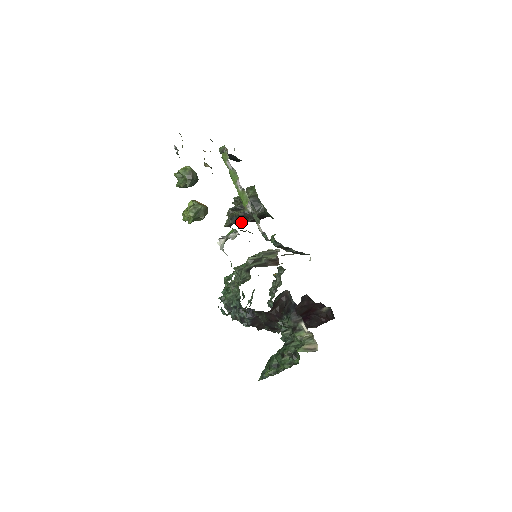
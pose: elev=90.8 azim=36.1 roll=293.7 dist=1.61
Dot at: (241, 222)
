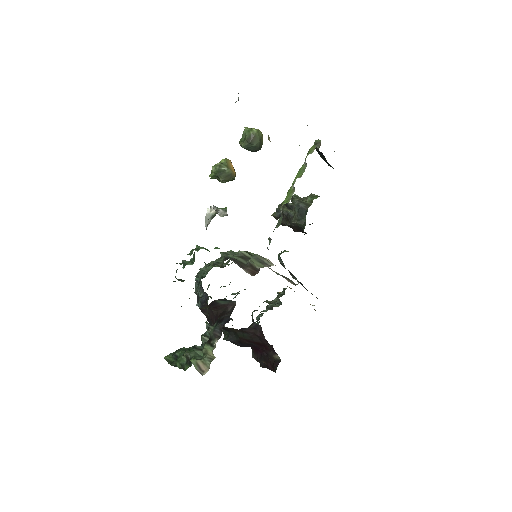
Dot at: (283, 220)
